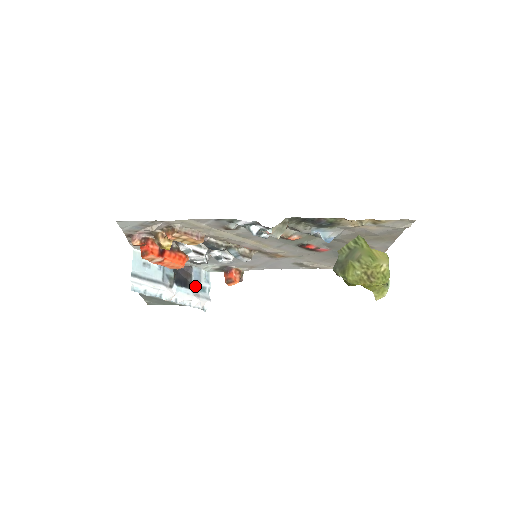
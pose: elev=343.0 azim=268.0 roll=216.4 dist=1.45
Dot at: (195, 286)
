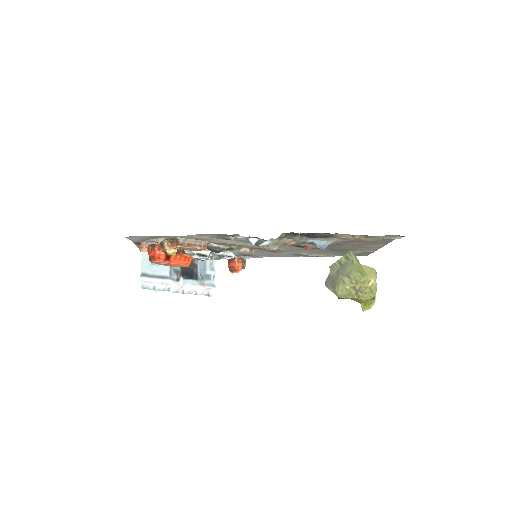
Dot at: (200, 276)
